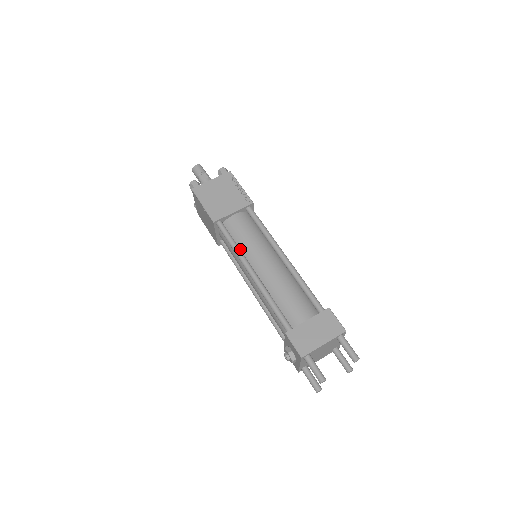
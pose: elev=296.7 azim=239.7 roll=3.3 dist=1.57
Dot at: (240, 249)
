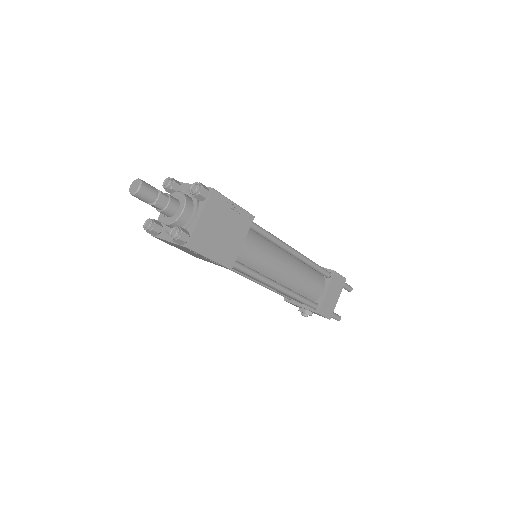
Dot at: (257, 271)
